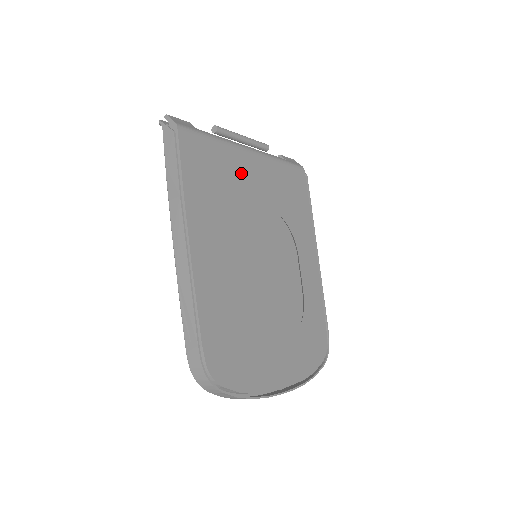
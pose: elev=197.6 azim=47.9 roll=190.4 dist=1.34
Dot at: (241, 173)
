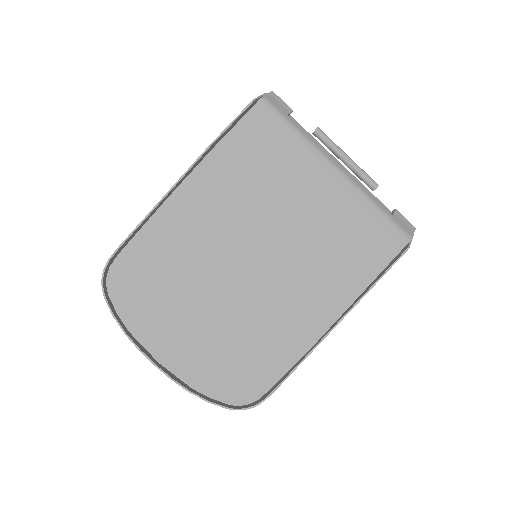
Dot at: (301, 178)
